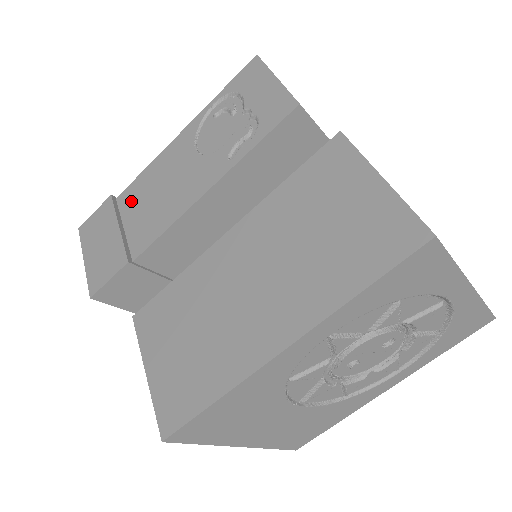
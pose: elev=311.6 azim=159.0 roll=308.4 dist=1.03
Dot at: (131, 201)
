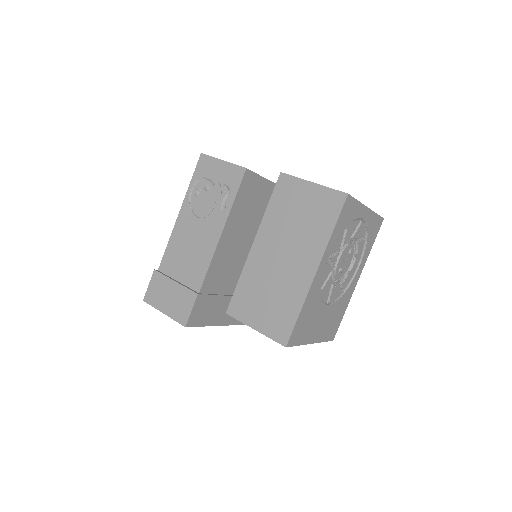
Dot at: (171, 265)
